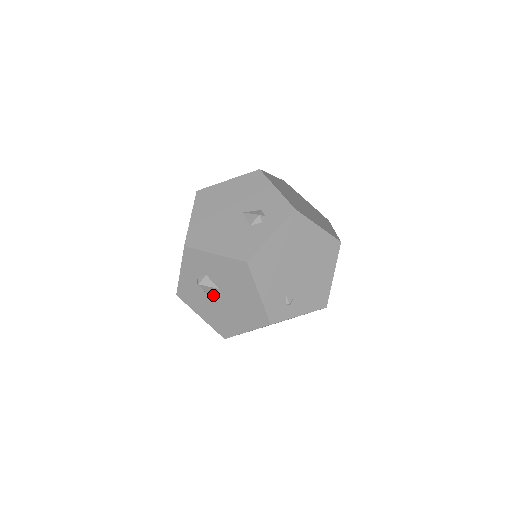
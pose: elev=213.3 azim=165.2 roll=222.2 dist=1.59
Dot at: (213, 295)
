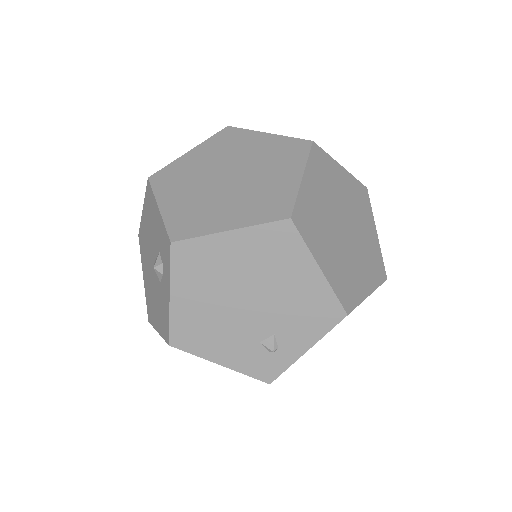
Dot at: occluded
